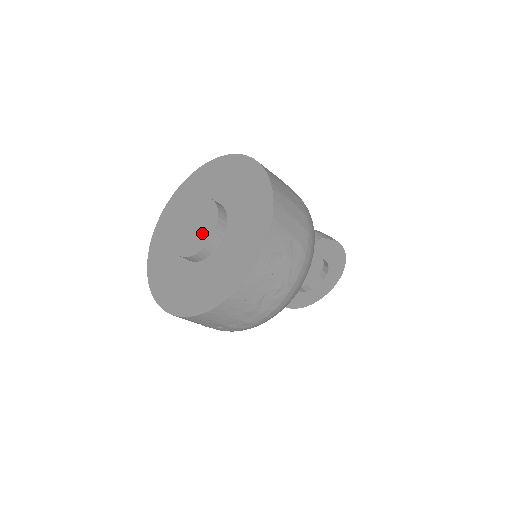
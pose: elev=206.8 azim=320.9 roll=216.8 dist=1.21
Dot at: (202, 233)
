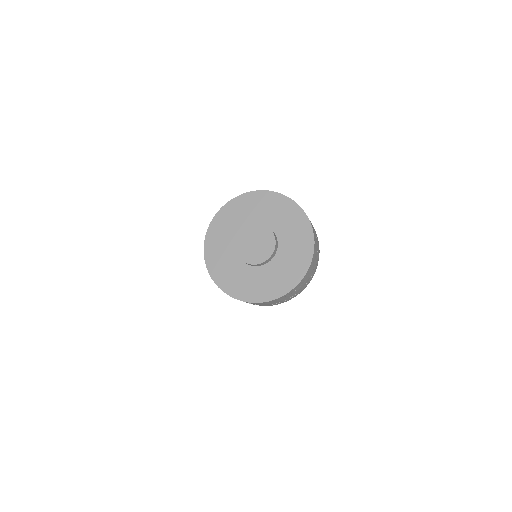
Dot at: (265, 245)
